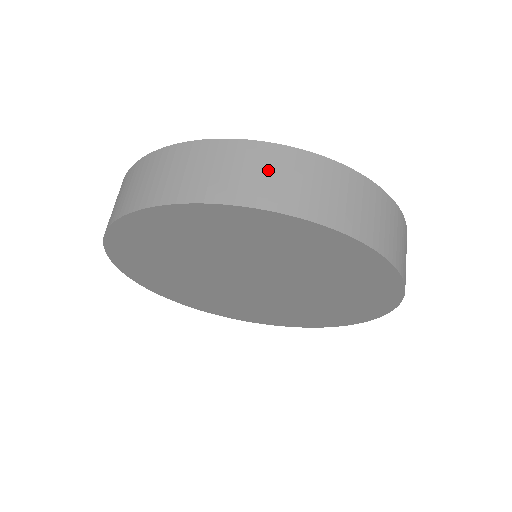
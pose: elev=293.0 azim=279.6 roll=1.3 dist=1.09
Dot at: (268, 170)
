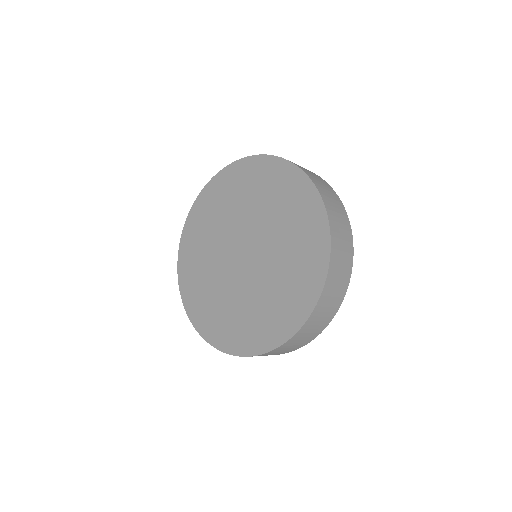
Dot at: occluded
